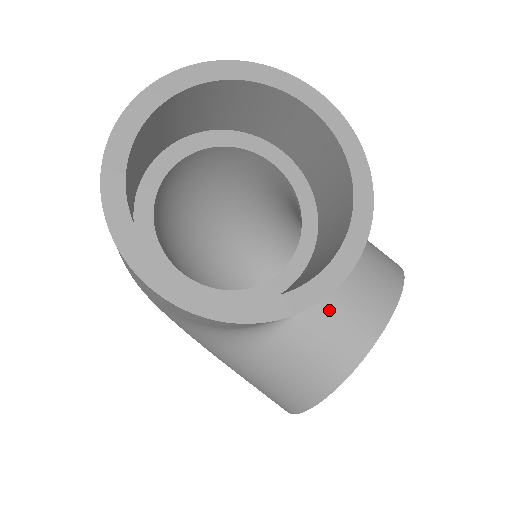
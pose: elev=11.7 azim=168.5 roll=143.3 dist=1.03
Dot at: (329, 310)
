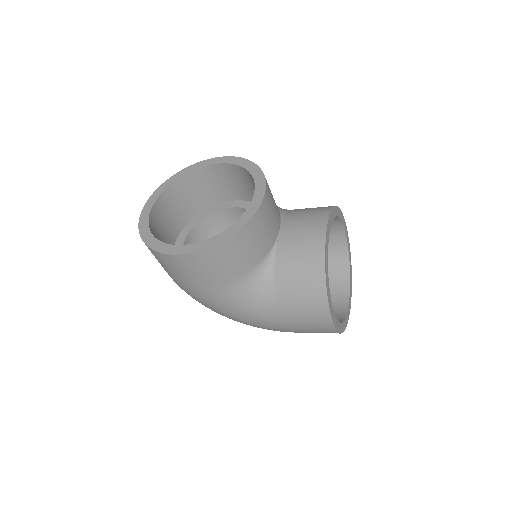
Dot at: (291, 236)
